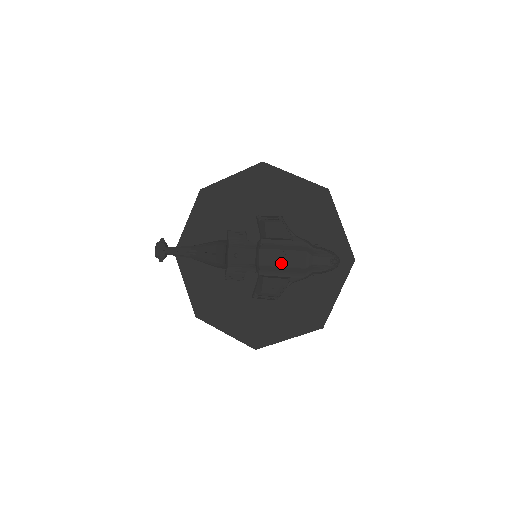
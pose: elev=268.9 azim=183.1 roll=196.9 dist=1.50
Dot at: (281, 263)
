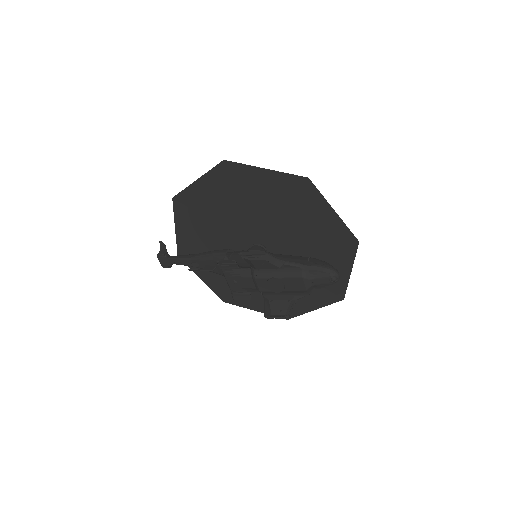
Dot at: (281, 289)
